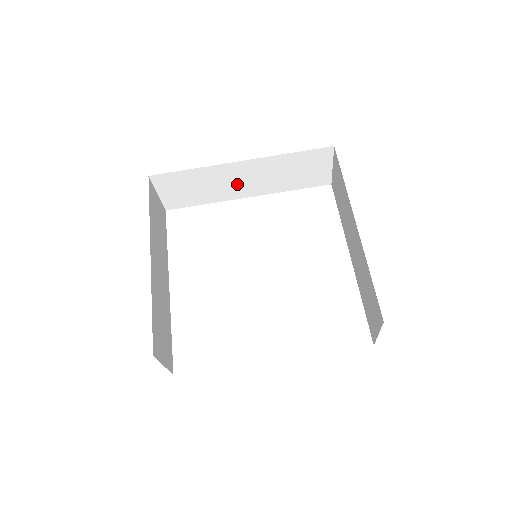
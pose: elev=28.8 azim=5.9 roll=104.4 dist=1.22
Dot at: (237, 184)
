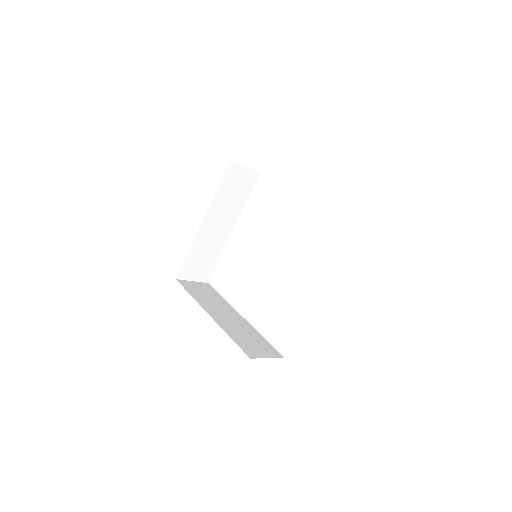
Dot at: (218, 231)
